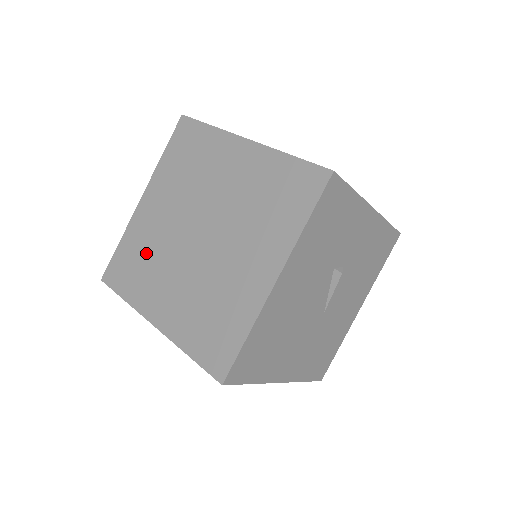
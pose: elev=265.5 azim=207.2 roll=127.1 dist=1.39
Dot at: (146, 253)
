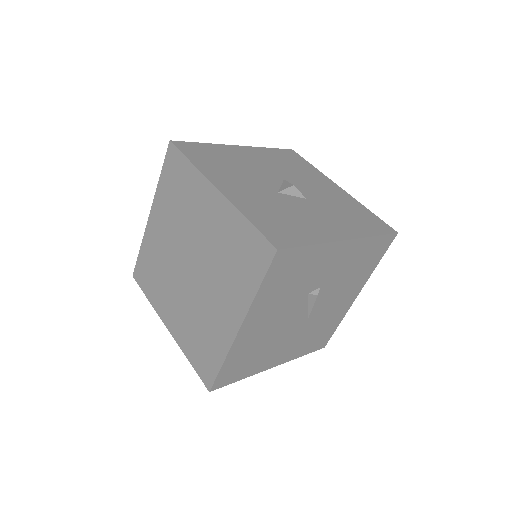
Dot at: (157, 267)
